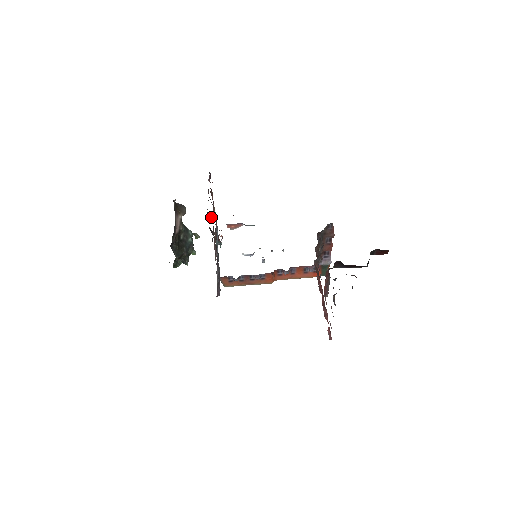
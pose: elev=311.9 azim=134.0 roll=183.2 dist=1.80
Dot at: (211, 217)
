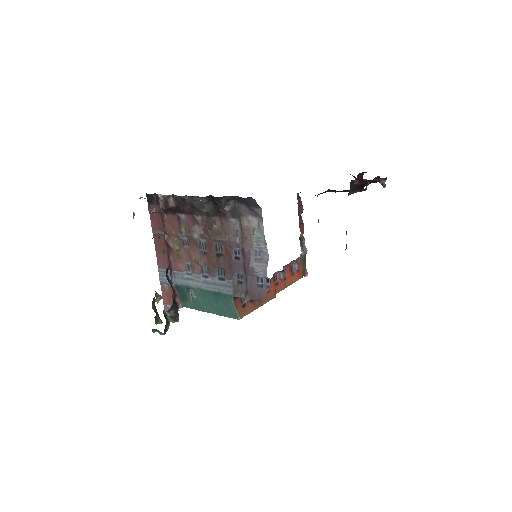
Dot at: (209, 203)
